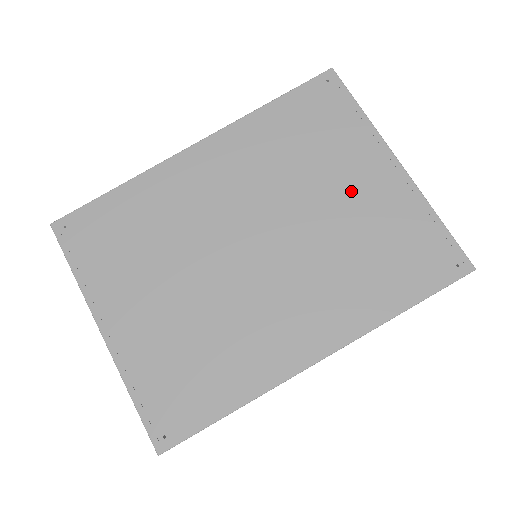
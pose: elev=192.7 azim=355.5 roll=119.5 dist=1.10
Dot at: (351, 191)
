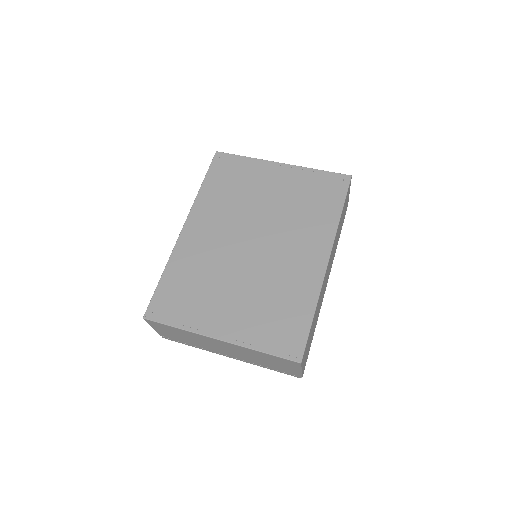
Dot at: (273, 188)
